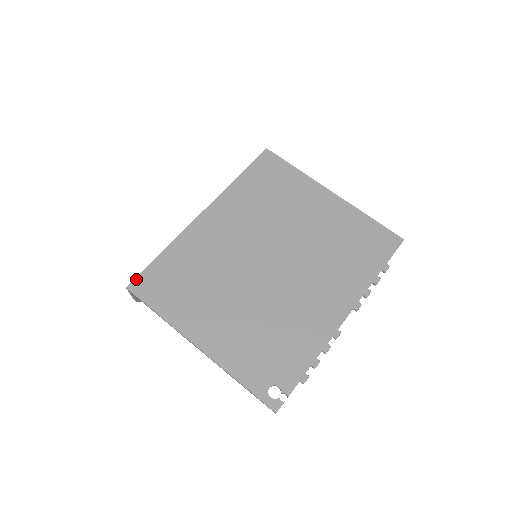
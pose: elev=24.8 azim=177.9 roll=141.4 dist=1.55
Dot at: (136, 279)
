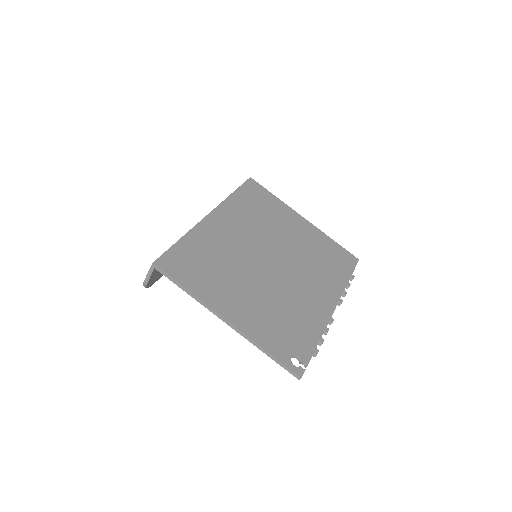
Dot at: (161, 257)
